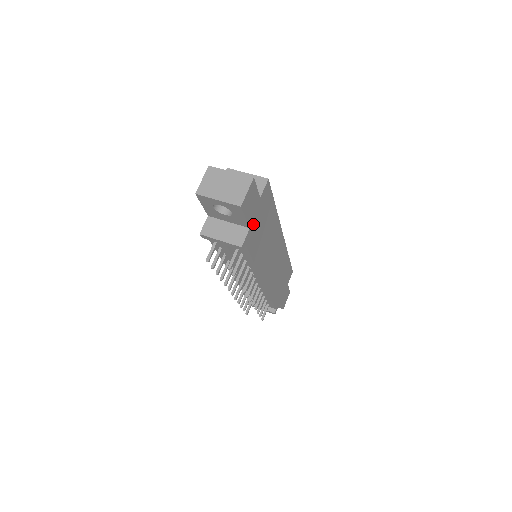
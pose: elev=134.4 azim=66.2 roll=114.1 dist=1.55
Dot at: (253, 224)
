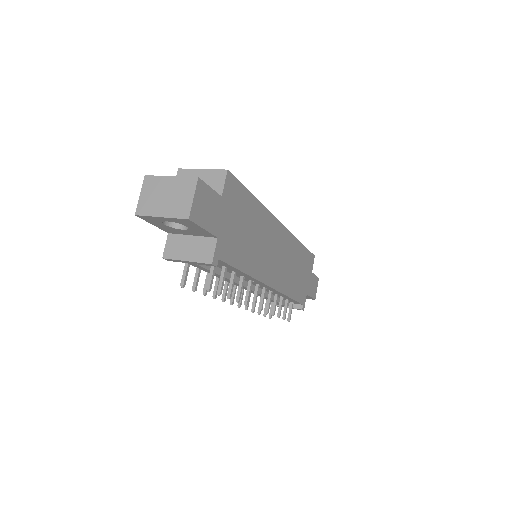
Dot at: (222, 231)
